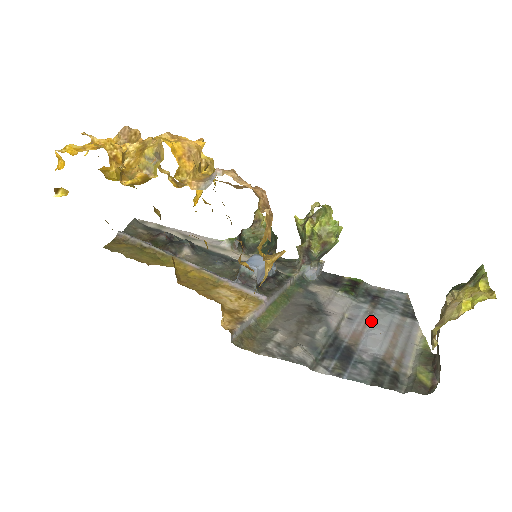
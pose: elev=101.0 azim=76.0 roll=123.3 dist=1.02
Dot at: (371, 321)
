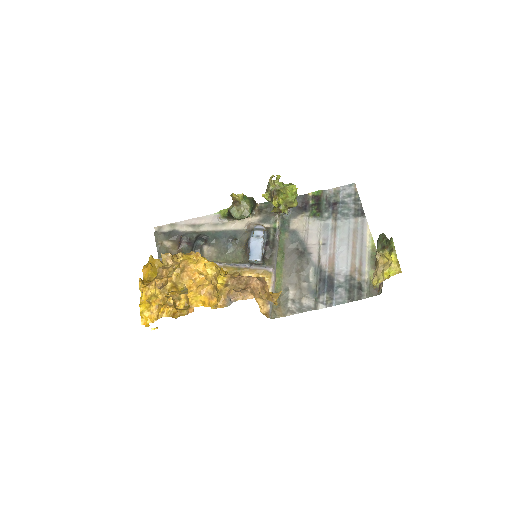
Dot at: (337, 238)
